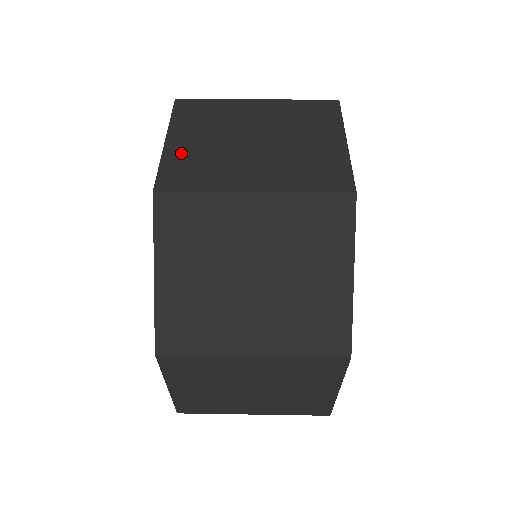
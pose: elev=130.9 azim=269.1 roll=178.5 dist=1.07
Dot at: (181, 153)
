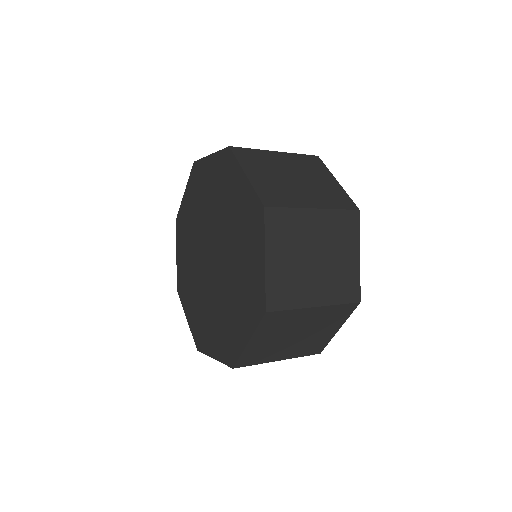
Dot at: occluded
